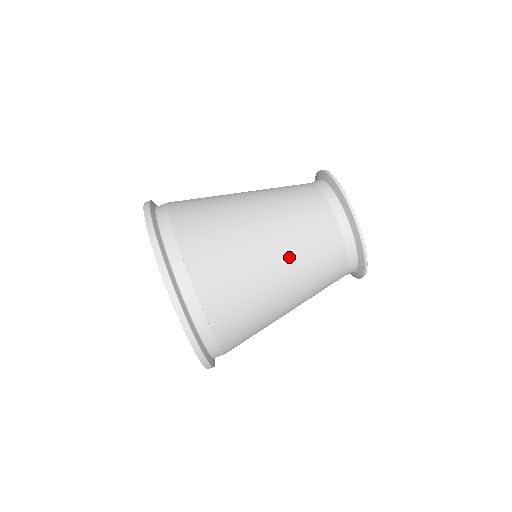
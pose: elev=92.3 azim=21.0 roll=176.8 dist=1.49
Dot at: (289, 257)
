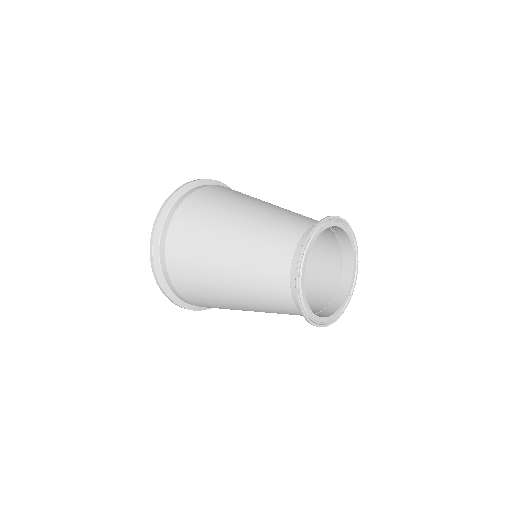
Dot at: (238, 249)
